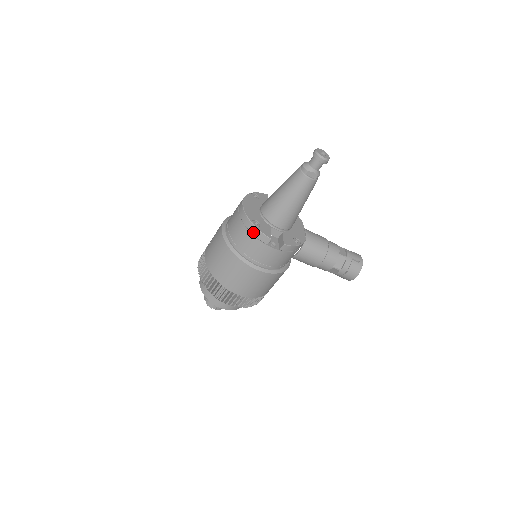
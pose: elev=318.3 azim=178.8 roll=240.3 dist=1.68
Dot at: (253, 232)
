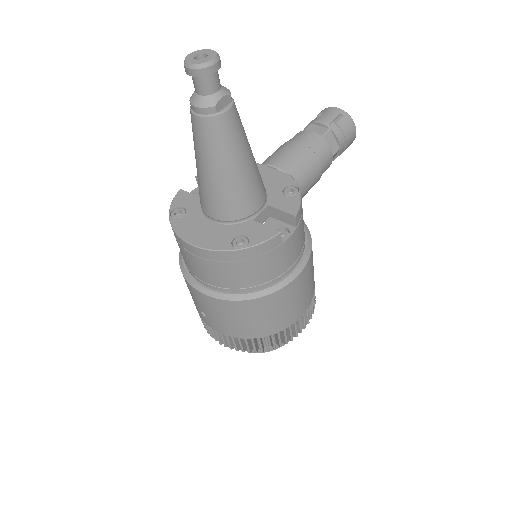
Dot at: (252, 255)
